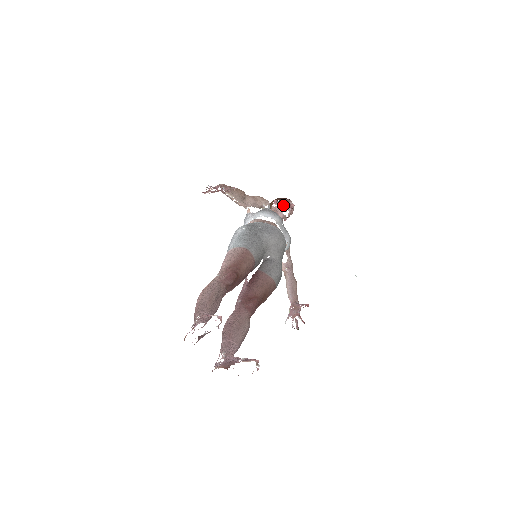
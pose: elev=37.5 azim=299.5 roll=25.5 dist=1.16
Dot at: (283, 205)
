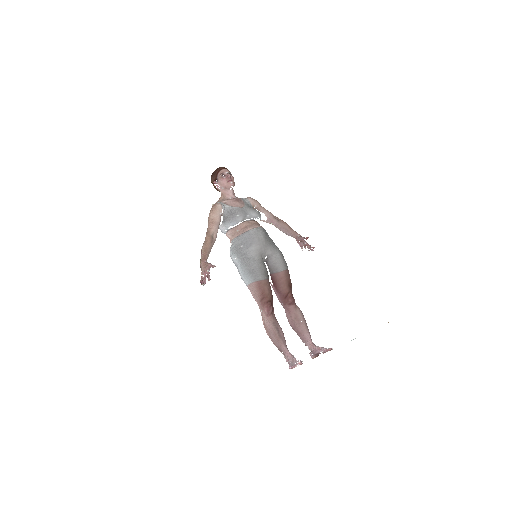
Dot at: (224, 185)
